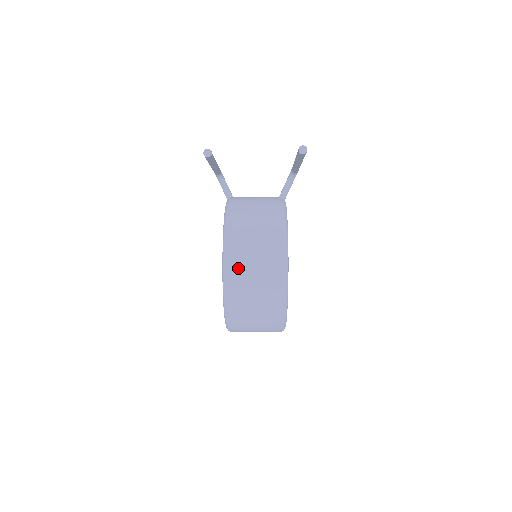
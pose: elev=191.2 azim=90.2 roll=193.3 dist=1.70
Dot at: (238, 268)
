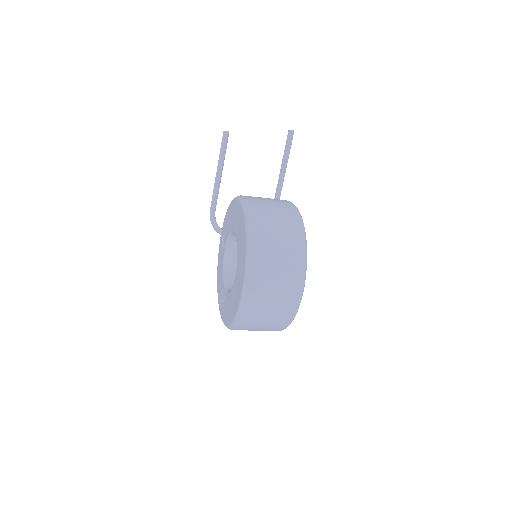
Dot at: (255, 201)
